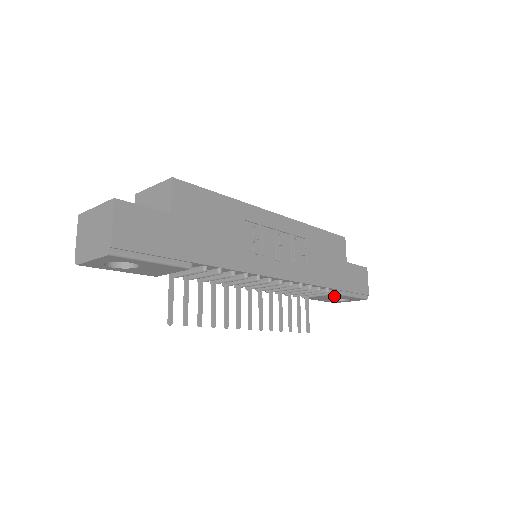
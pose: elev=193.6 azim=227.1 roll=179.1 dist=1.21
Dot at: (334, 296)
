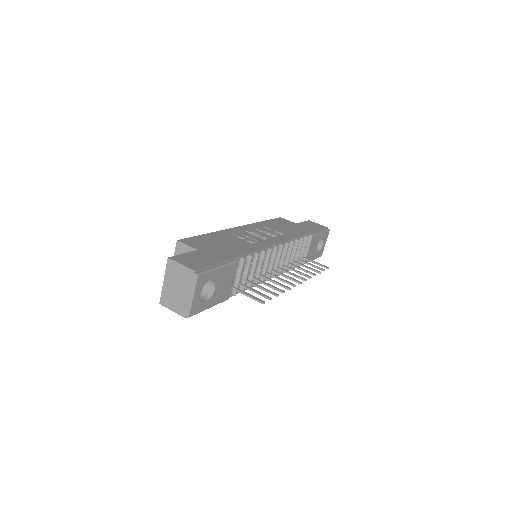
Dot at: (314, 242)
